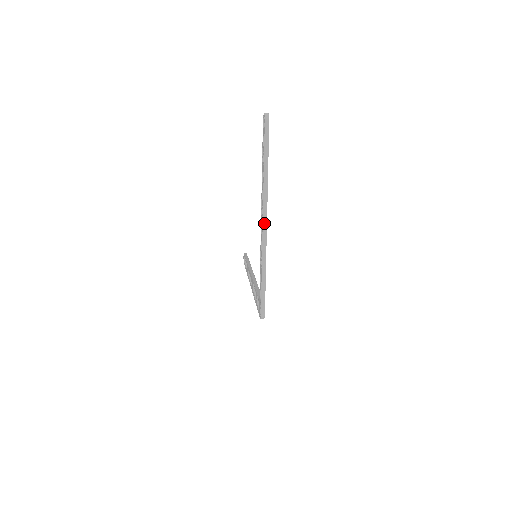
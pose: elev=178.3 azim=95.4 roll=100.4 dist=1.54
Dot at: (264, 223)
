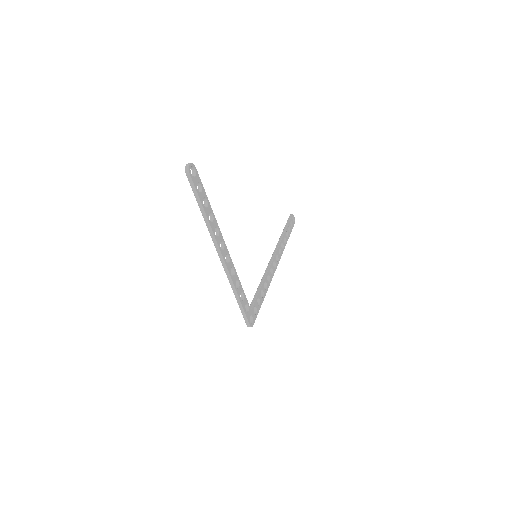
Dot at: (220, 258)
